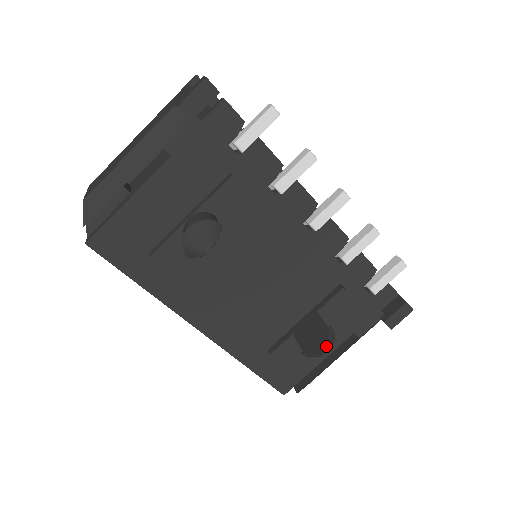
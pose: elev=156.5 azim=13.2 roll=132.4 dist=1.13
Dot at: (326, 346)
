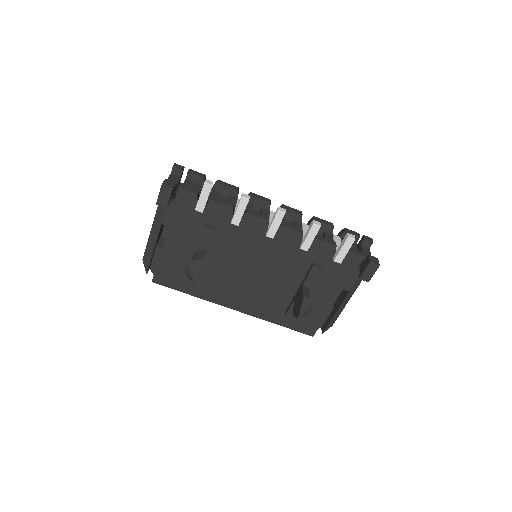
Dot at: (299, 311)
